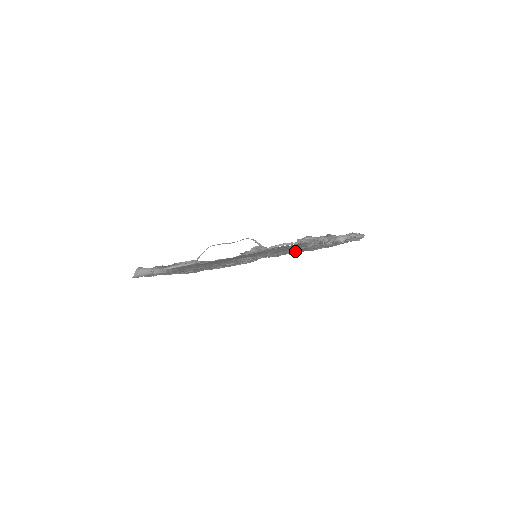
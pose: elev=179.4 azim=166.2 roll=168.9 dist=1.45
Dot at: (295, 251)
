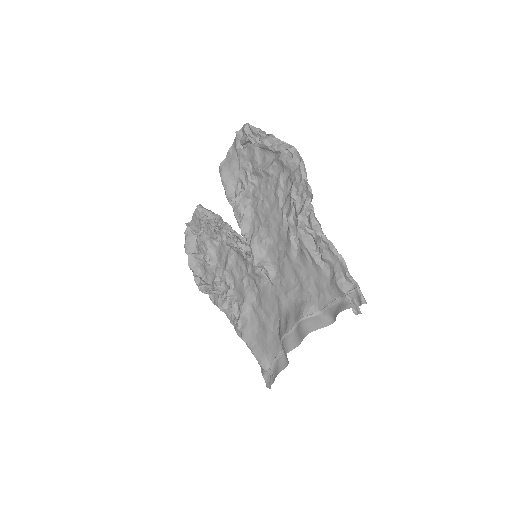
Dot at: (276, 227)
